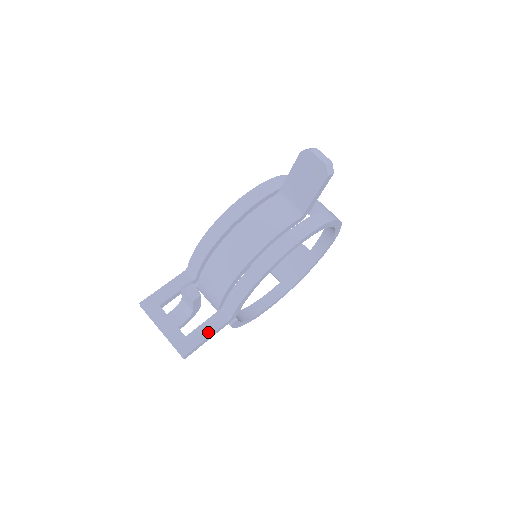
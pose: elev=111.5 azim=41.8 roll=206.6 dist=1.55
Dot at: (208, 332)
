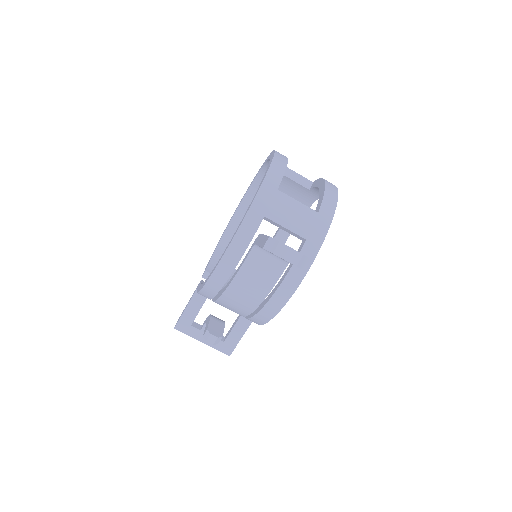
Dot at: (240, 333)
